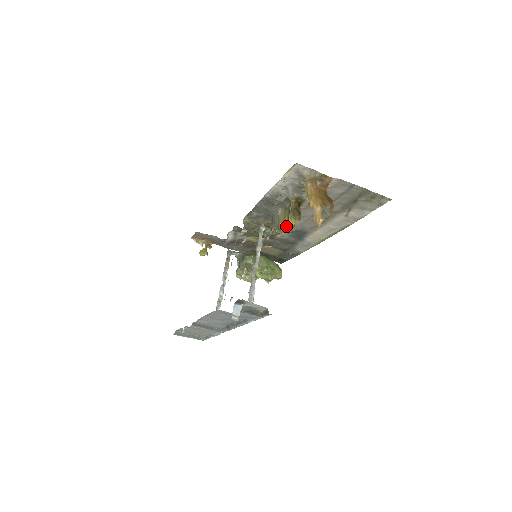
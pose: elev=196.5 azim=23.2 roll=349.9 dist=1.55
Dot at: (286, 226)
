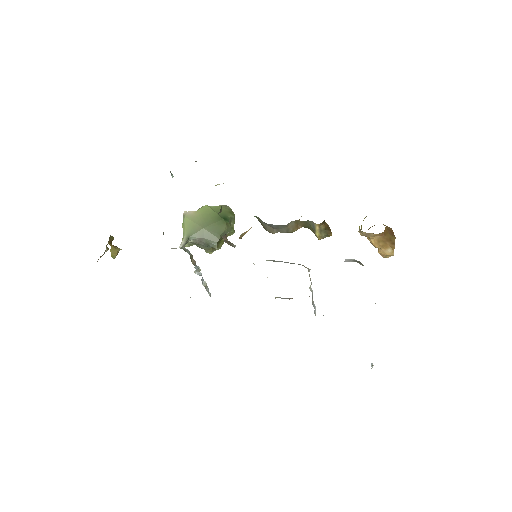
Dot at: (297, 229)
